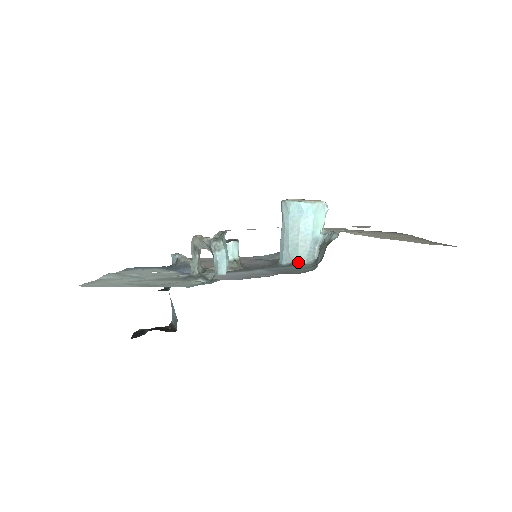
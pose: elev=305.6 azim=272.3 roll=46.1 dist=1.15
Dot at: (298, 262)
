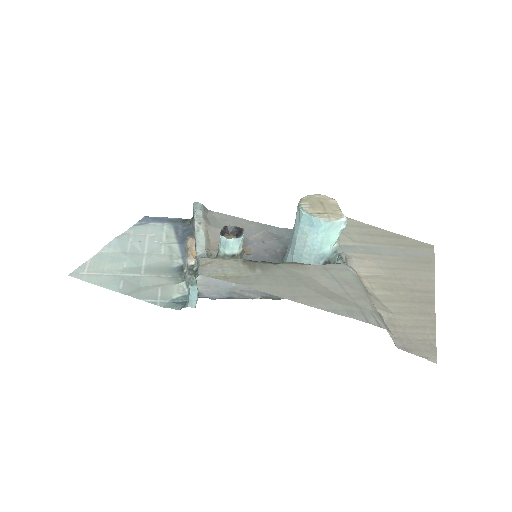
Dot at: occluded
